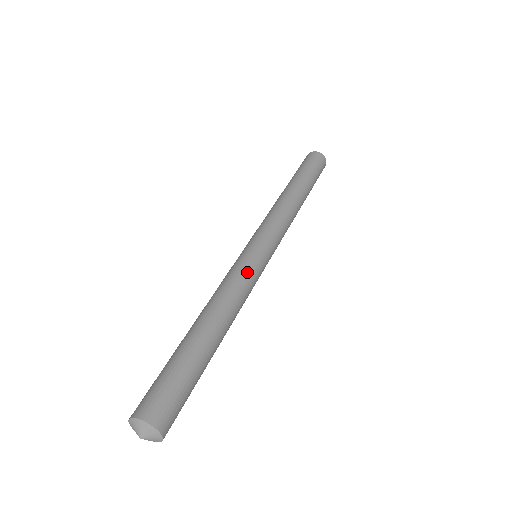
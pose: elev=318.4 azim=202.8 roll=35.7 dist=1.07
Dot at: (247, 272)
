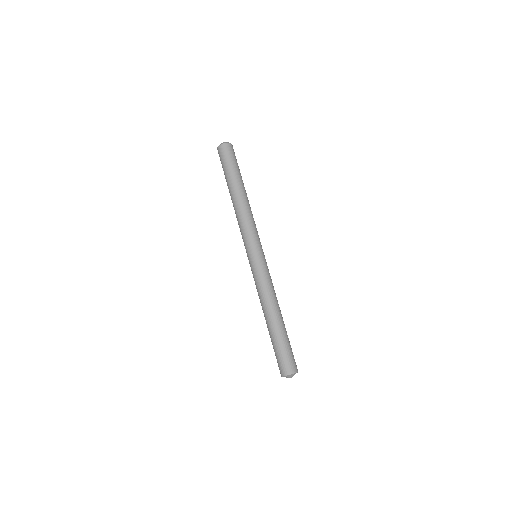
Dot at: (263, 275)
